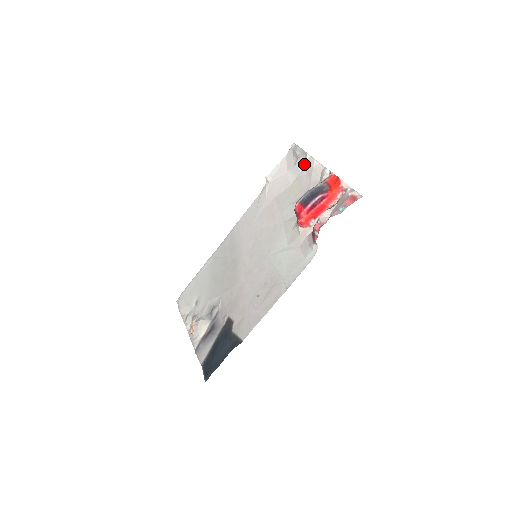
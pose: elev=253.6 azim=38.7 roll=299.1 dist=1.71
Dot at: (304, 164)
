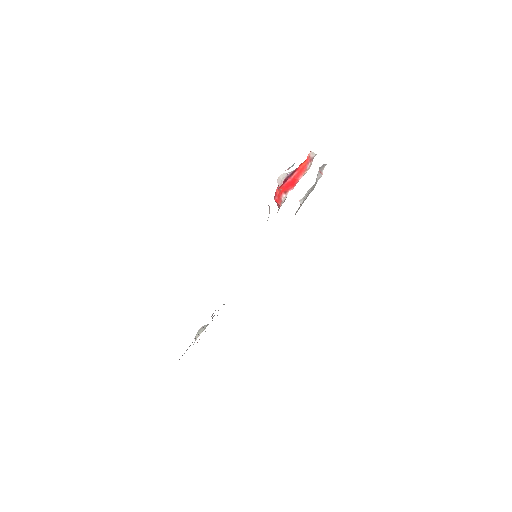
Dot at: occluded
